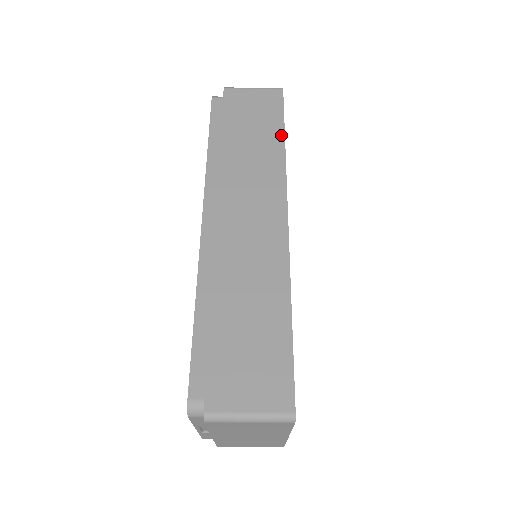
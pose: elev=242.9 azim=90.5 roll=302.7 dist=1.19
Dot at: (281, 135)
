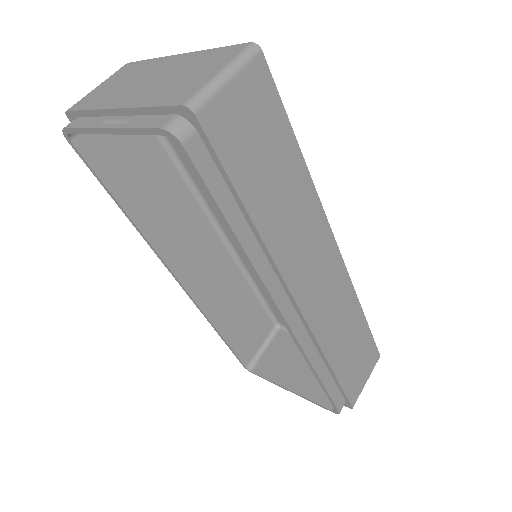
Dot at: occluded
